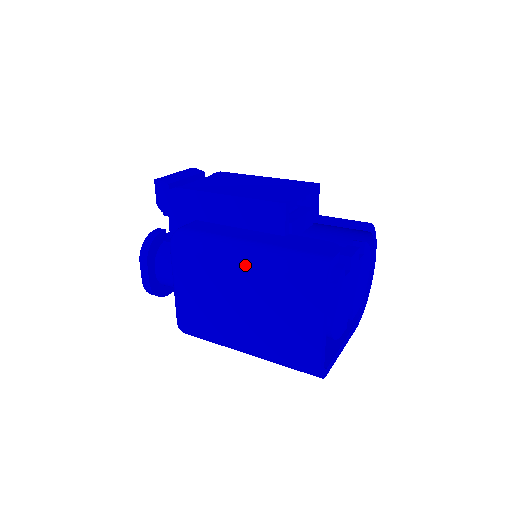
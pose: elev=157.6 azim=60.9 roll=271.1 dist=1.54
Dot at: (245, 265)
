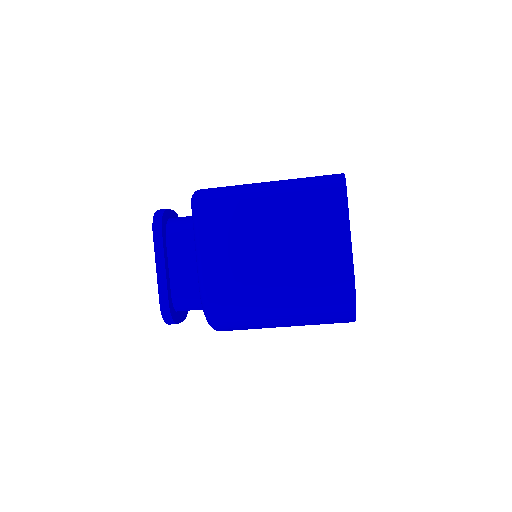
Dot at: occluded
